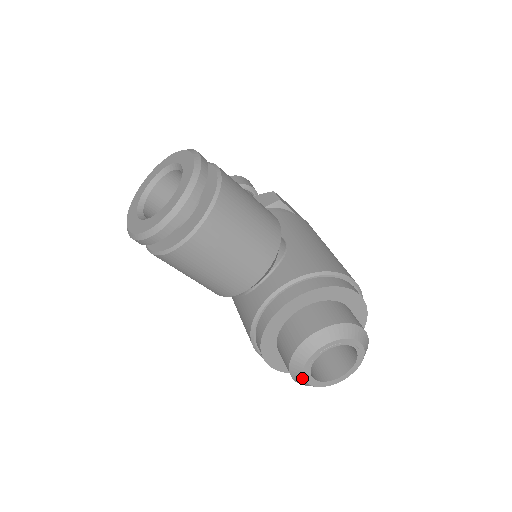
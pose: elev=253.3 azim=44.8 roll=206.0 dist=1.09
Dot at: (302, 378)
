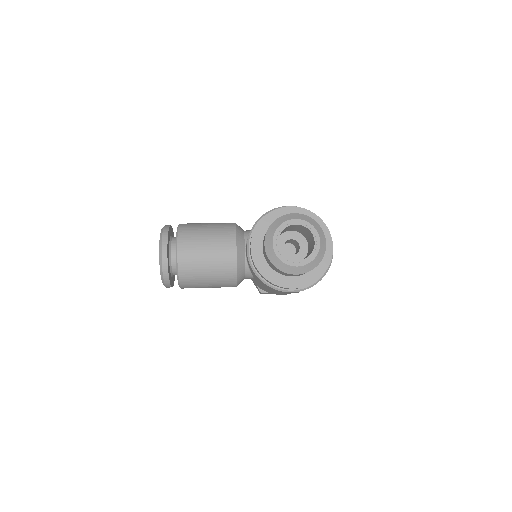
Dot at: (287, 266)
